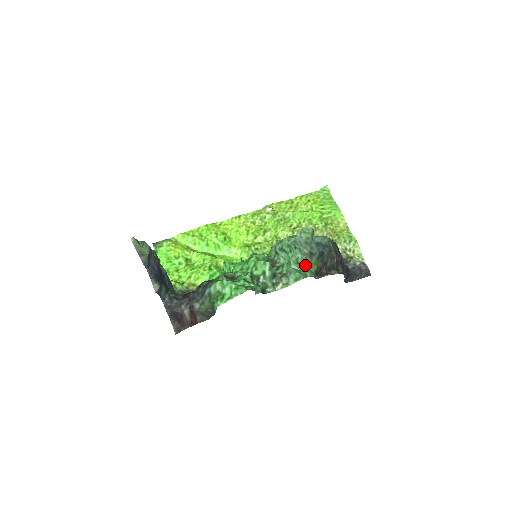
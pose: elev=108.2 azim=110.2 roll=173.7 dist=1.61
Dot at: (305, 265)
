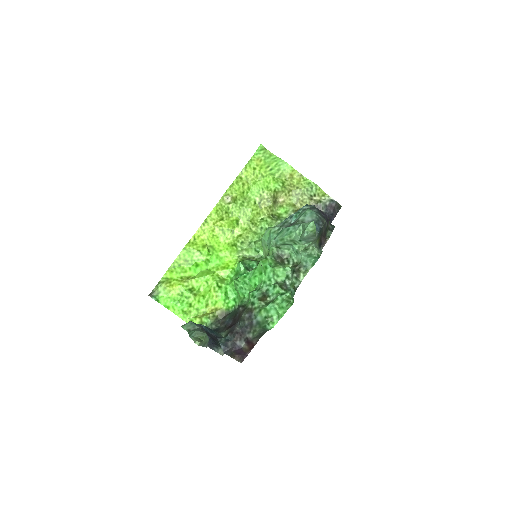
Dot at: (312, 248)
